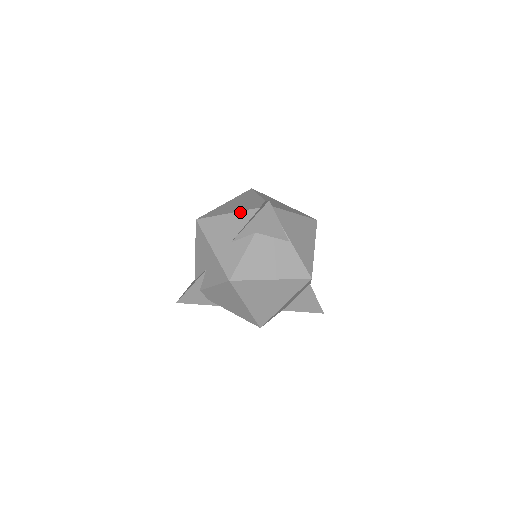
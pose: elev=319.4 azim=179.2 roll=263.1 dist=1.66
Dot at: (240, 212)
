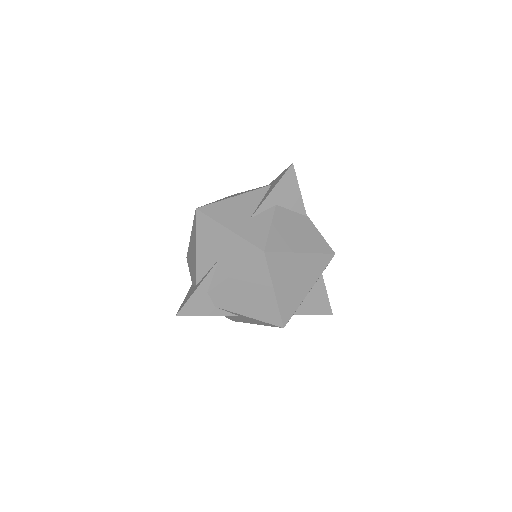
Dot at: (249, 192)
